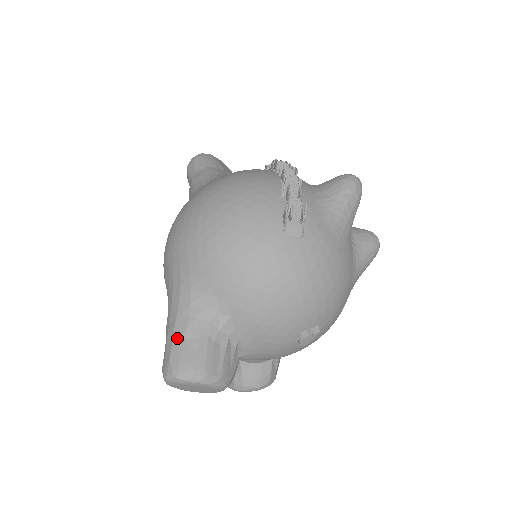
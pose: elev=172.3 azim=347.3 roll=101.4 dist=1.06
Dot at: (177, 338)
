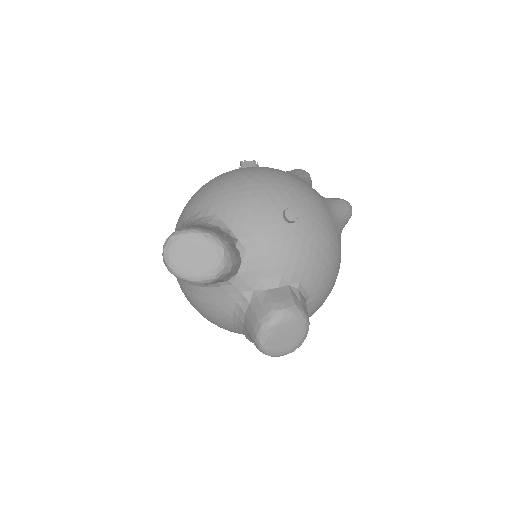
Dot at: occluded
